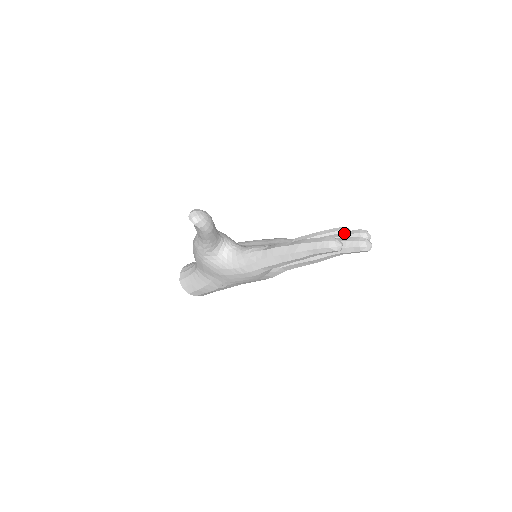
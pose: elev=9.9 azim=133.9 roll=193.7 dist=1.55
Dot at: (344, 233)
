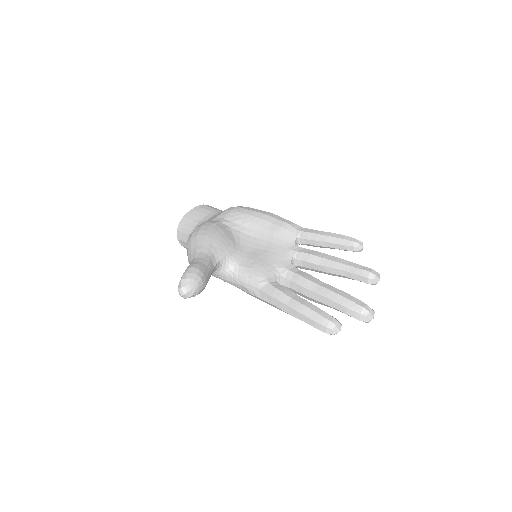
Dot at: (352, 268)
